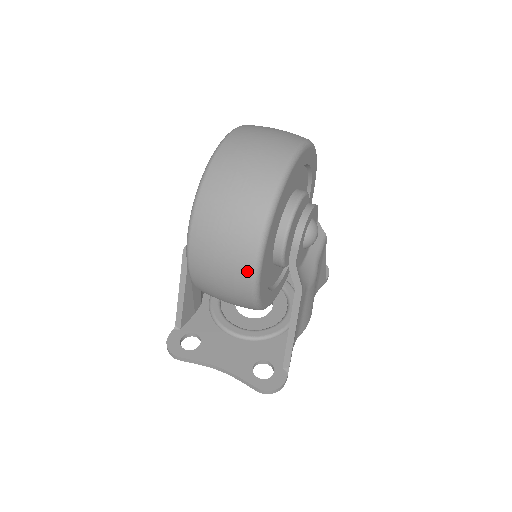
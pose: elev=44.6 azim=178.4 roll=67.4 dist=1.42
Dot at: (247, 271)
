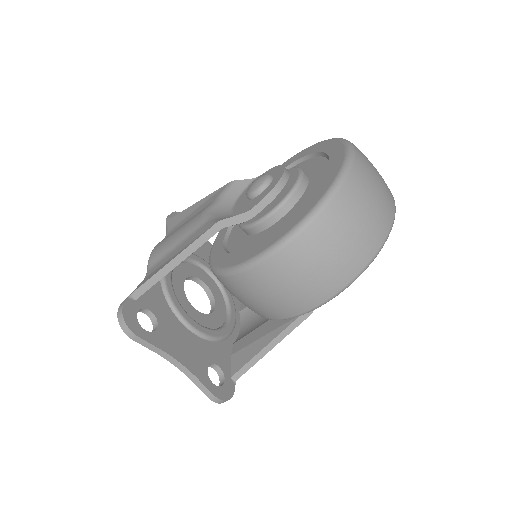
Dot at: (333, 289)
